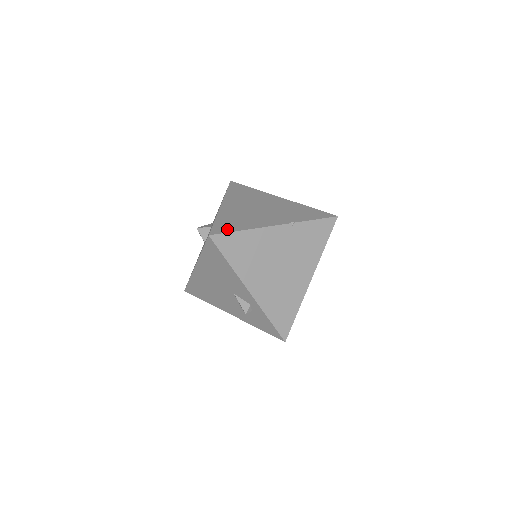
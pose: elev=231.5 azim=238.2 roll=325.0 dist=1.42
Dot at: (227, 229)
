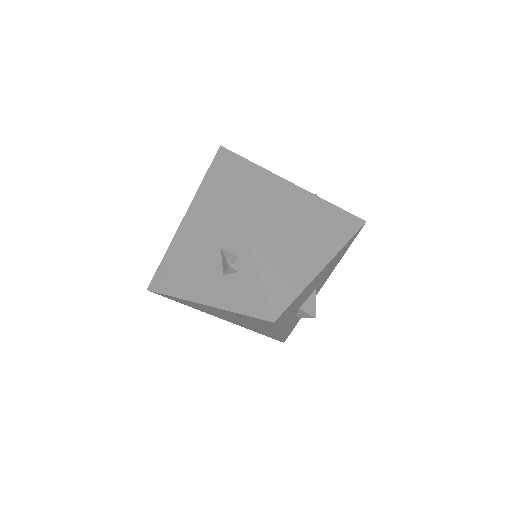
Dot at: occluded
